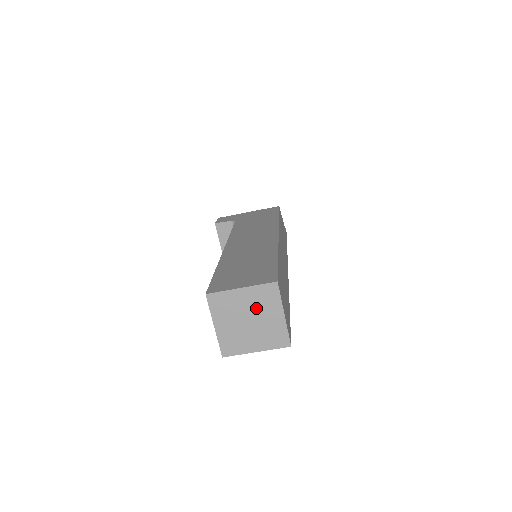
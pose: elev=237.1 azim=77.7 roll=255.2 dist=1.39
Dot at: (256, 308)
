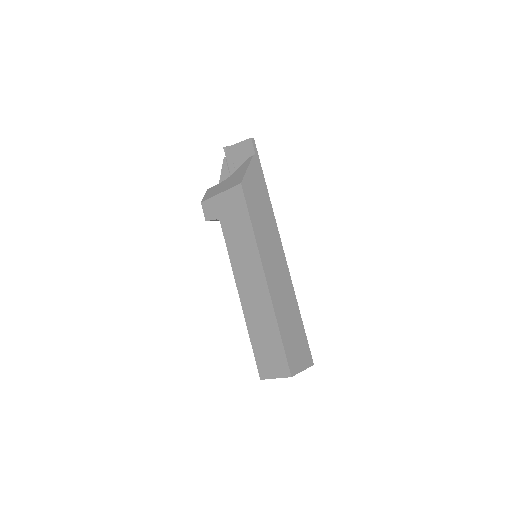
Dot at: occluded
